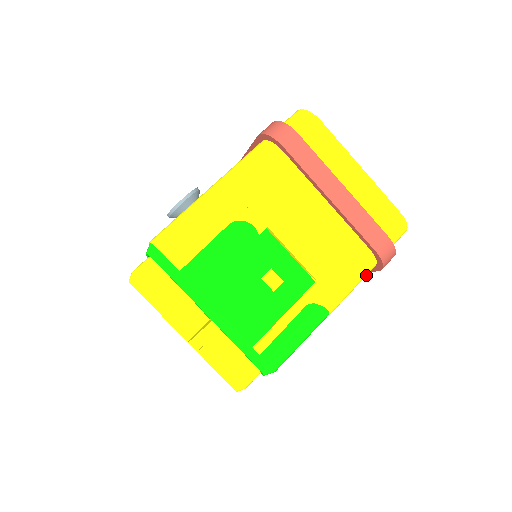
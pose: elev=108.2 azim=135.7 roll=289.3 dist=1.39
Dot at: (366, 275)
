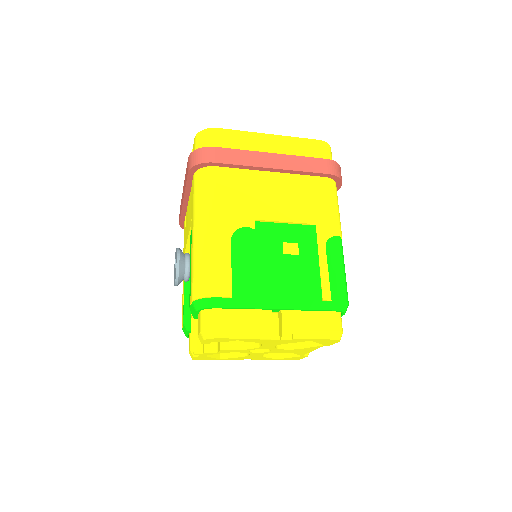
Dot at: (337, 196)
